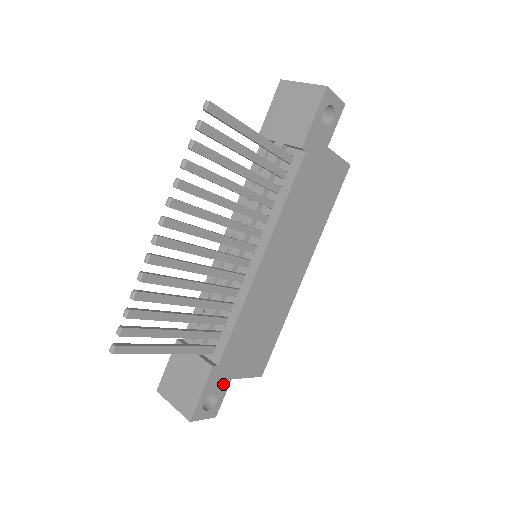
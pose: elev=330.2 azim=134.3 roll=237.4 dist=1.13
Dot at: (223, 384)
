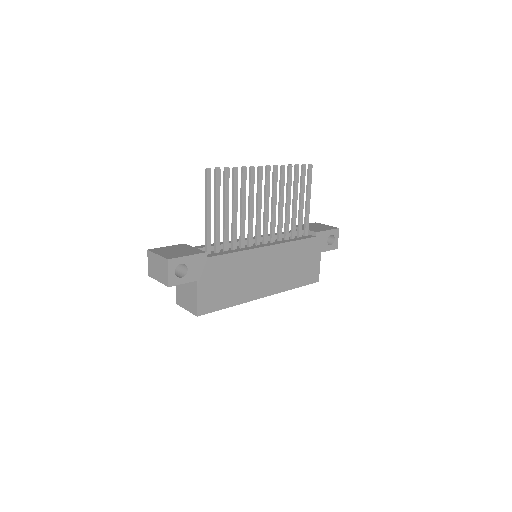
Dot at: (193, 274)
